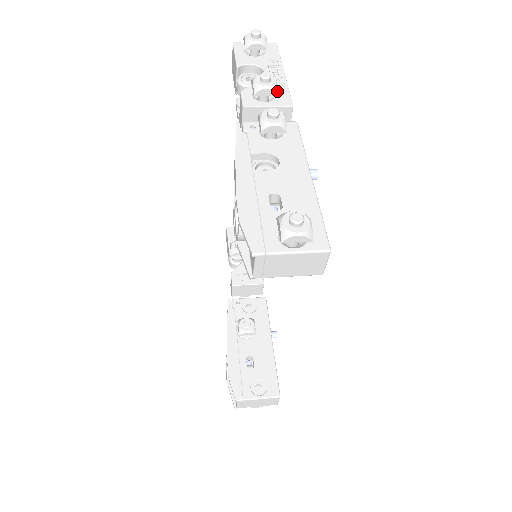
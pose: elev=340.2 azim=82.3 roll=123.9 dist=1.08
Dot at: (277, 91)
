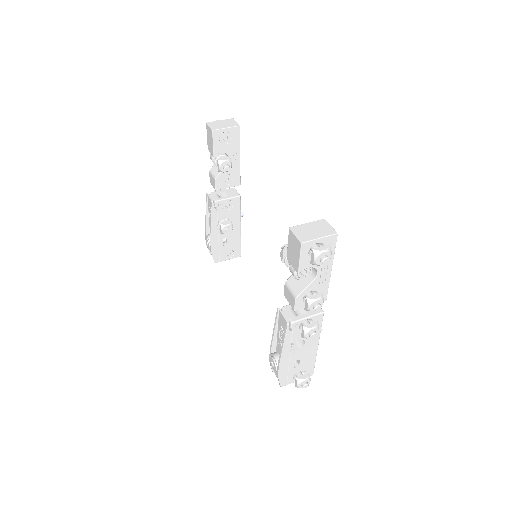
Dot at: (321, 305)
